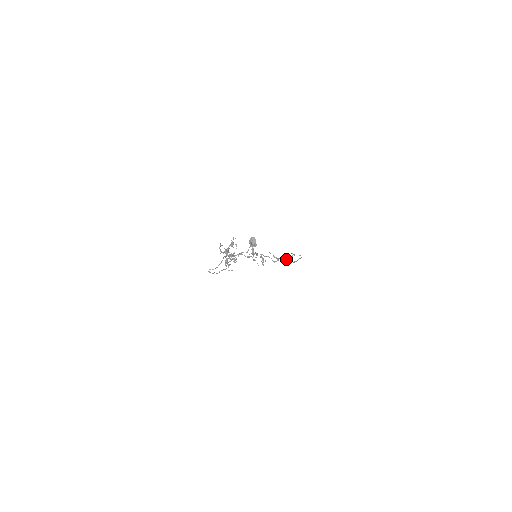
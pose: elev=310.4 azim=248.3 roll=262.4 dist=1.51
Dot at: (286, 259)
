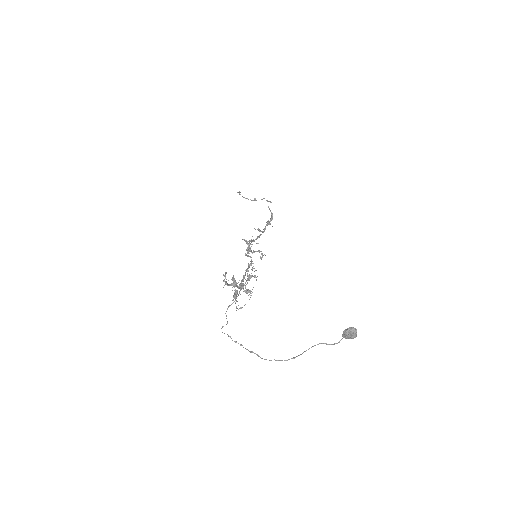
Dot at: (269, 224)
